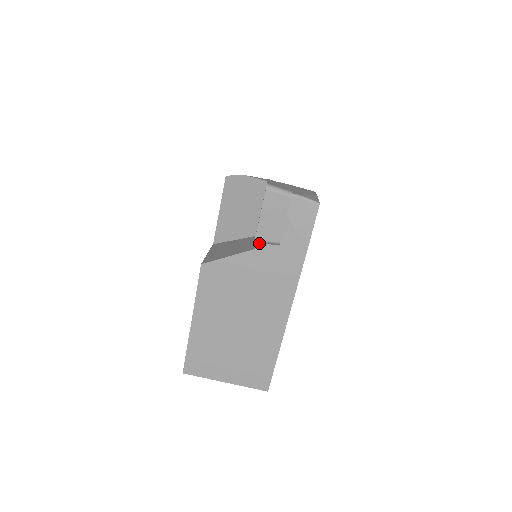
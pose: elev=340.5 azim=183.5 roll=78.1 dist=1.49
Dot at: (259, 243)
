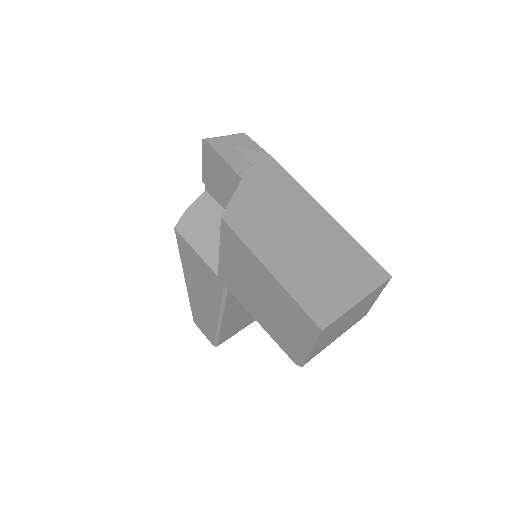
Dot at: (240, 173)
